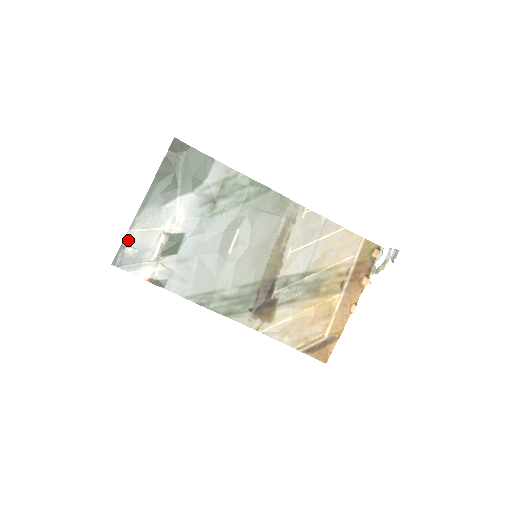
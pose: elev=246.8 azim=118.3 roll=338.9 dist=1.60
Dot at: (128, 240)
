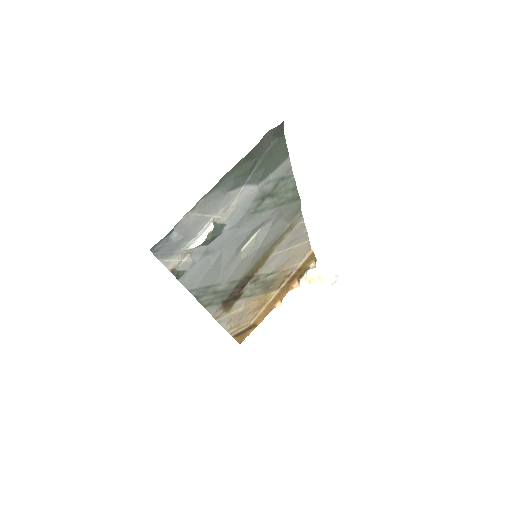
Dot at: (181, 224)
